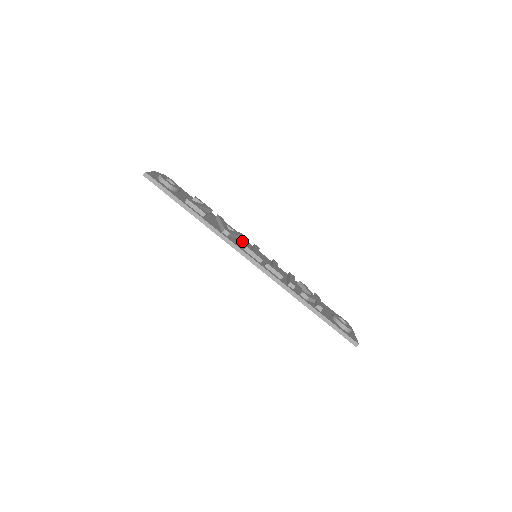
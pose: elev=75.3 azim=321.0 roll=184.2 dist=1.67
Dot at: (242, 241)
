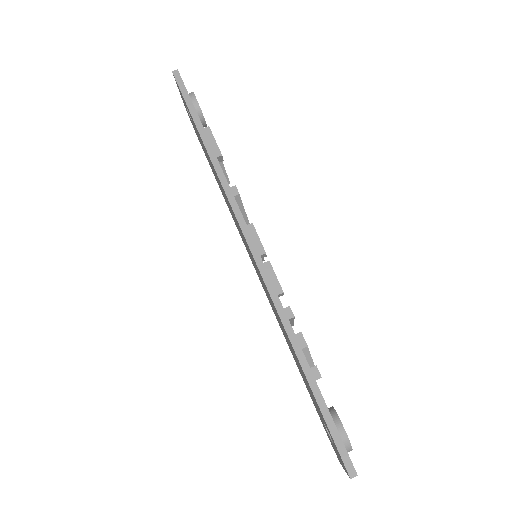
Dot at: occluded
